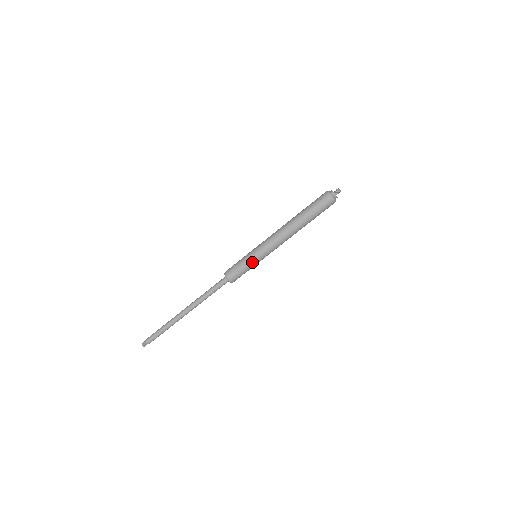
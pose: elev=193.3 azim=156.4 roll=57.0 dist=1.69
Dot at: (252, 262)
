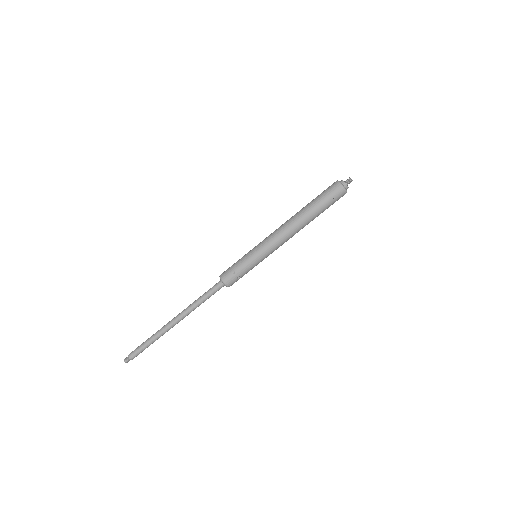
Dot at: occluded
